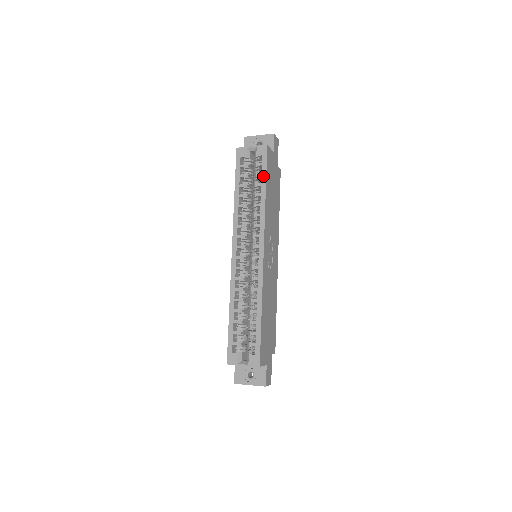
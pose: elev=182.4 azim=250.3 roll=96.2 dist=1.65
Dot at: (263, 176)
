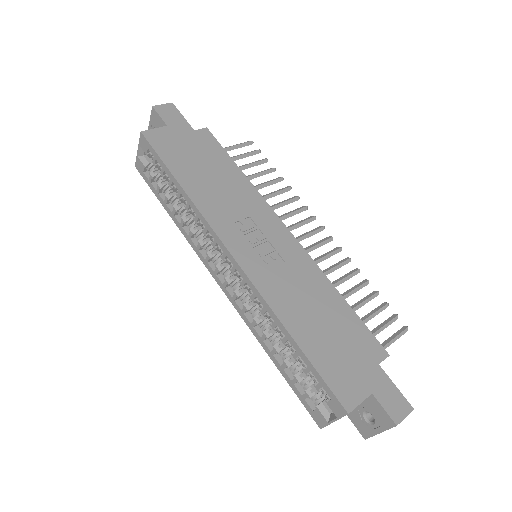
Dot at: (165, 170)
